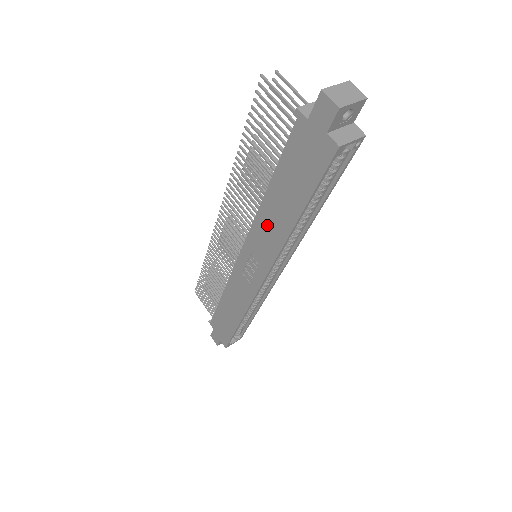
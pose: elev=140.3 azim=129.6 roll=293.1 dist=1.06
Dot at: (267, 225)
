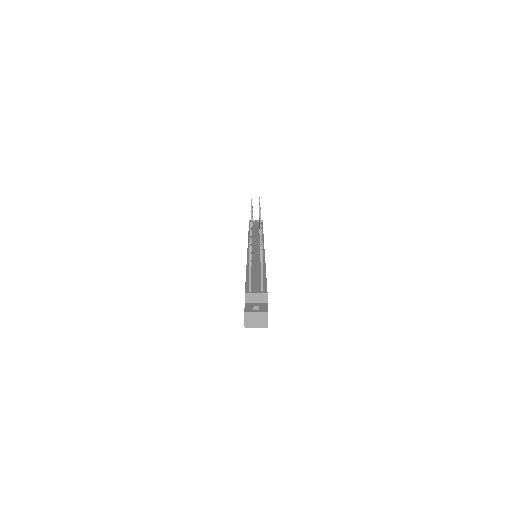
Dot at: occluded
